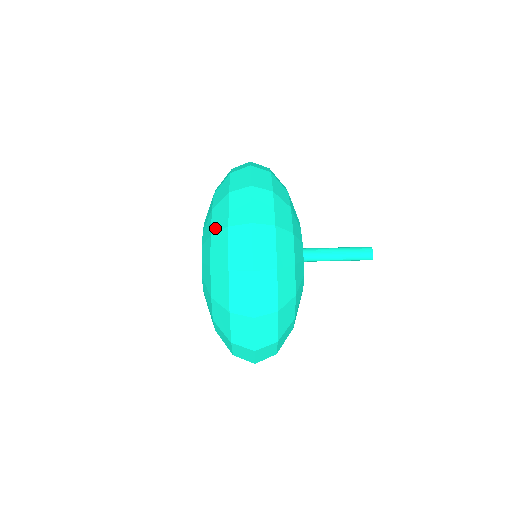
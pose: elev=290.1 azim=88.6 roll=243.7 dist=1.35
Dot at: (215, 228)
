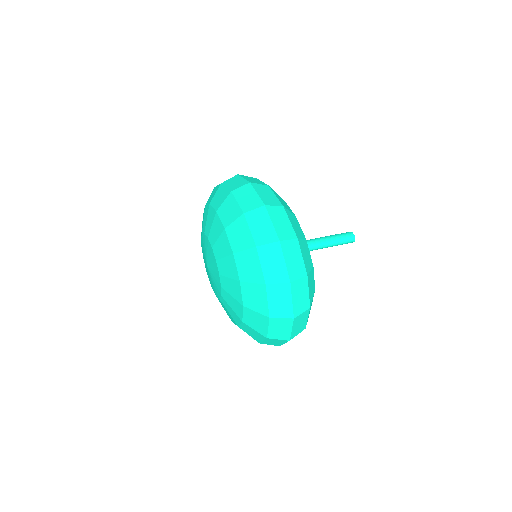
Dot at: (228, 221)
